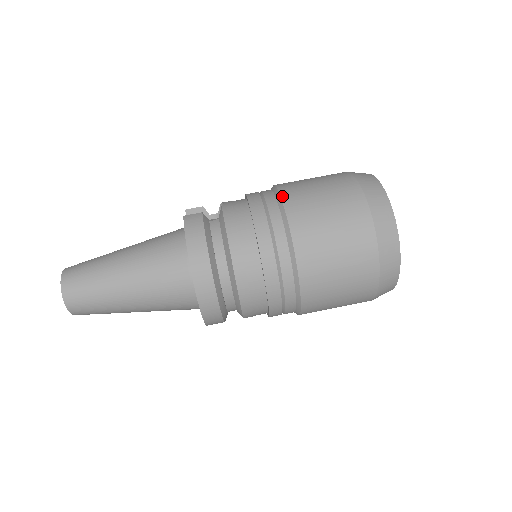
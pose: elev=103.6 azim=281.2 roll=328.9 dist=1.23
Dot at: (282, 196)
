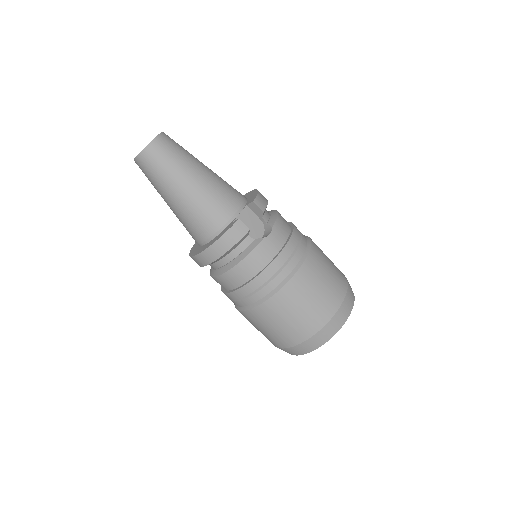
Dot at: (289, 282)
